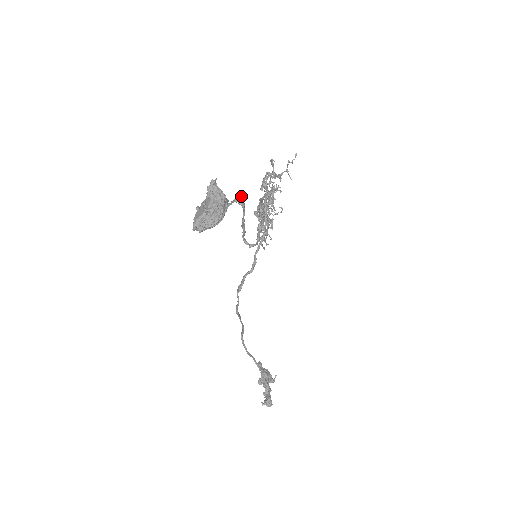
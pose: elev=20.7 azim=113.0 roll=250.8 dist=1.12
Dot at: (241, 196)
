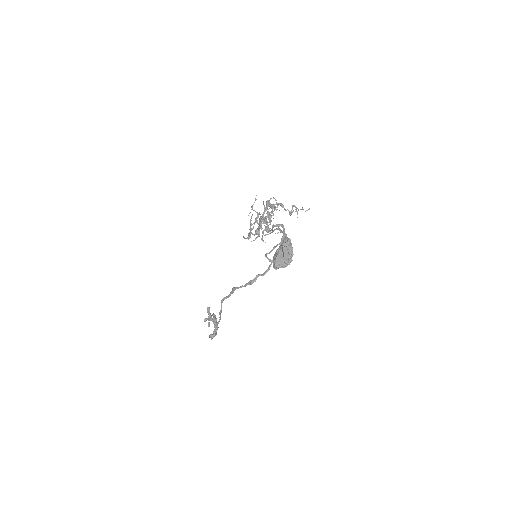
Dot at: occluded
